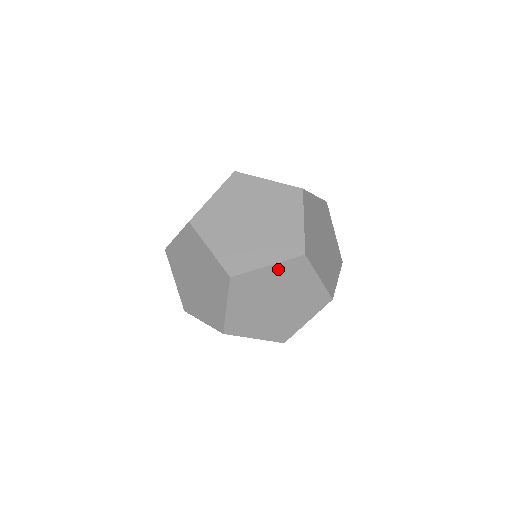
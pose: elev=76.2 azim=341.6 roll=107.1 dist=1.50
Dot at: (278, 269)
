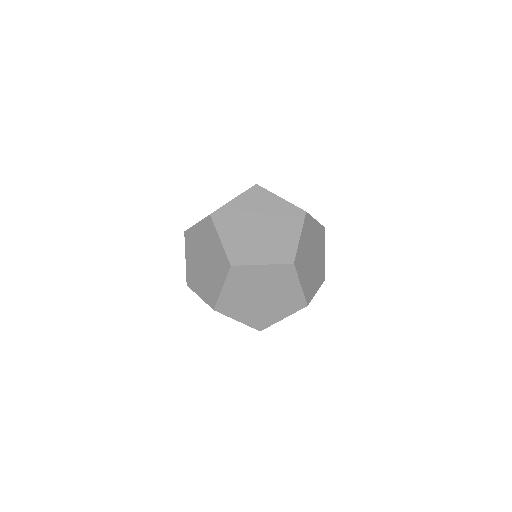
Dot at: (270, 269)
